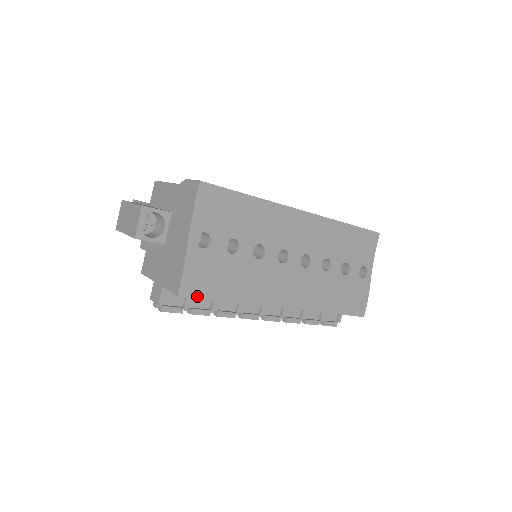
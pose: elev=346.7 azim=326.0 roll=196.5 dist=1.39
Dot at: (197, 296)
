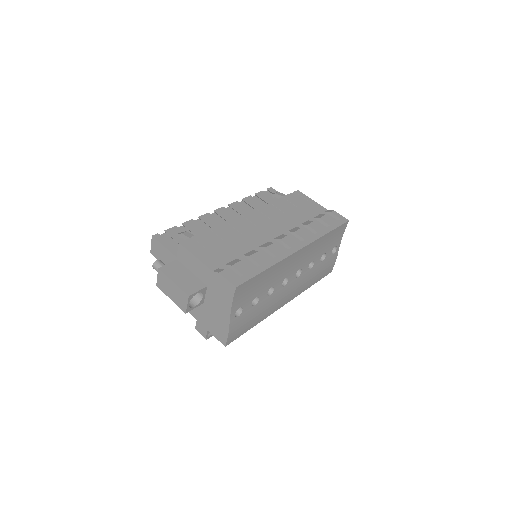
Dot at: (236, 338)
